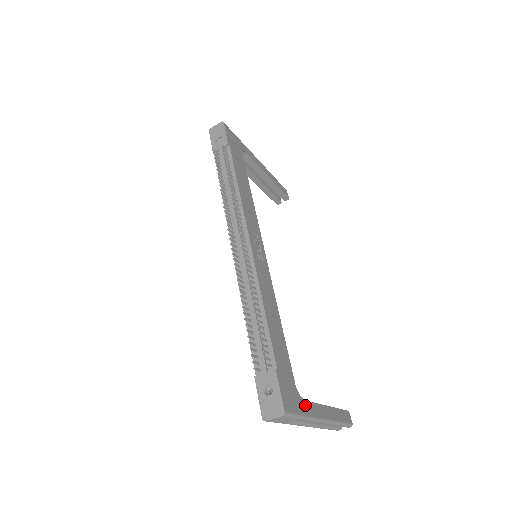
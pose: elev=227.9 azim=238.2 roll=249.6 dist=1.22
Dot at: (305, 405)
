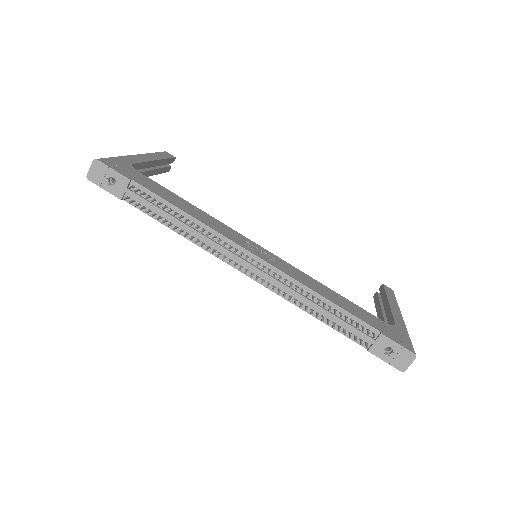
Dot at: (399, 327)
